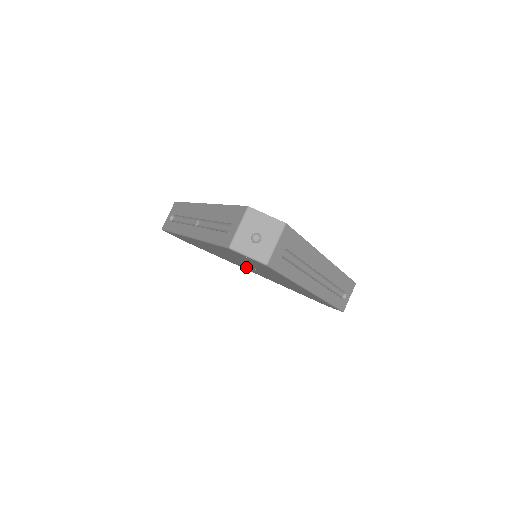
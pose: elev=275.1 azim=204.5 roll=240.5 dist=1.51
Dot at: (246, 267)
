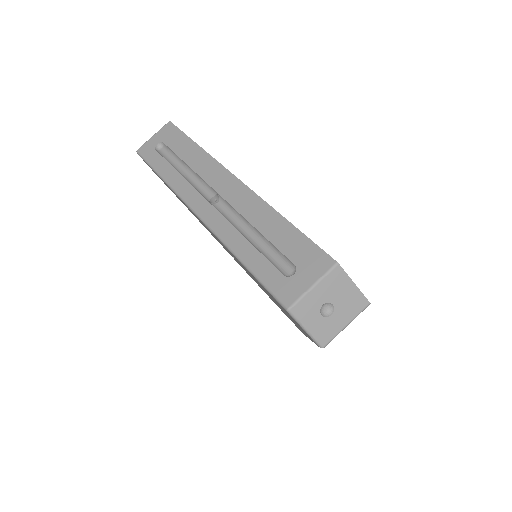
Dot at: (229, 253)
